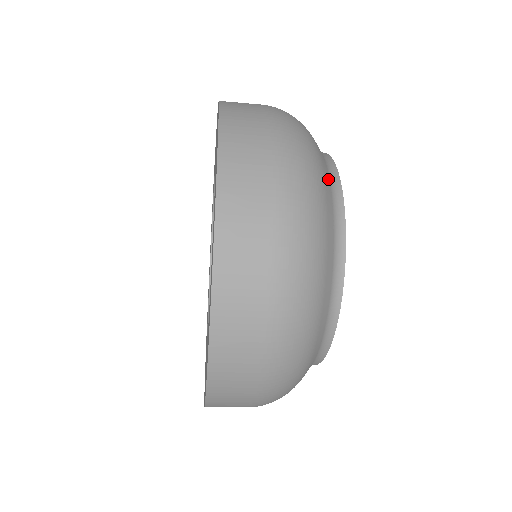
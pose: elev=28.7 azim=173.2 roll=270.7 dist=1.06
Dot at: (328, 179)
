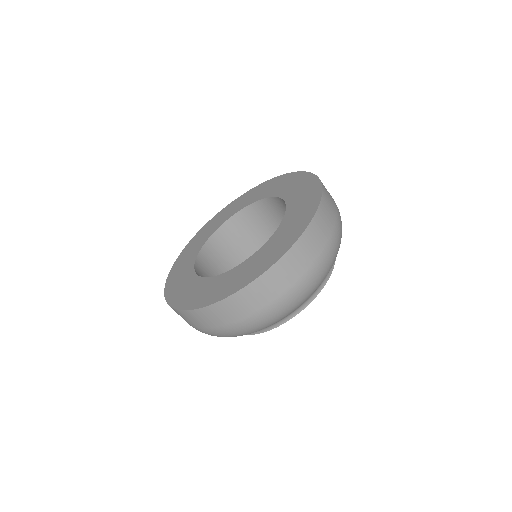
Dot at: occluded
